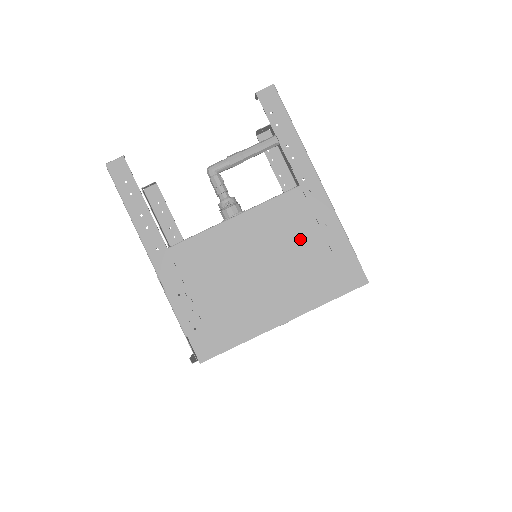
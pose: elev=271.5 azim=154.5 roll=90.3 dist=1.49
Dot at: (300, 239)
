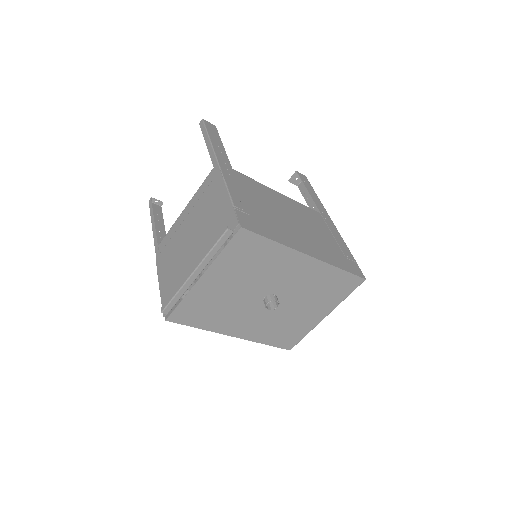
Dot at: (321, 230)
